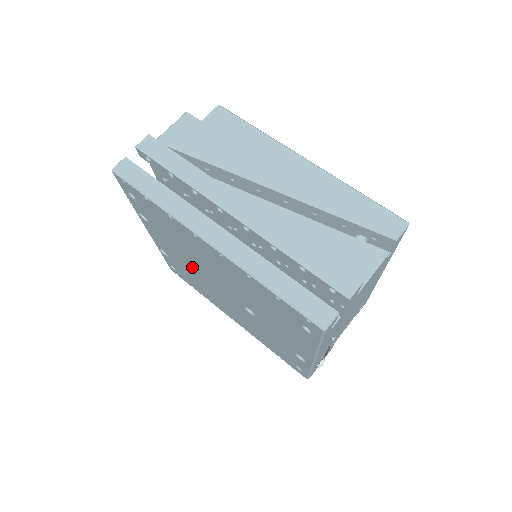
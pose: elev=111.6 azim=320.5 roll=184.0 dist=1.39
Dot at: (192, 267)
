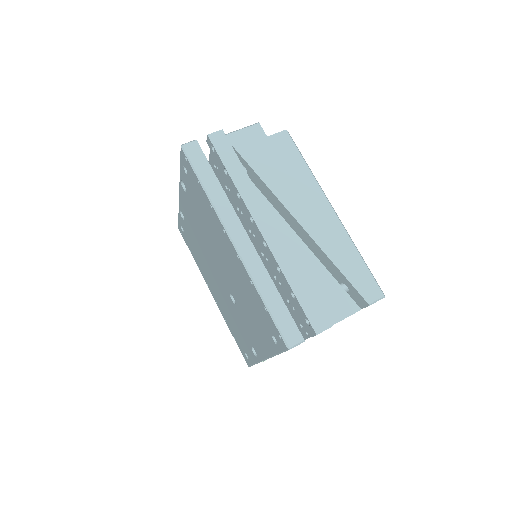
Dot at: (202, 242)
